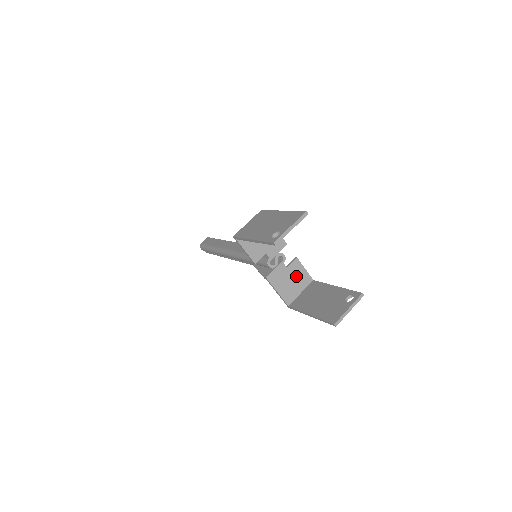
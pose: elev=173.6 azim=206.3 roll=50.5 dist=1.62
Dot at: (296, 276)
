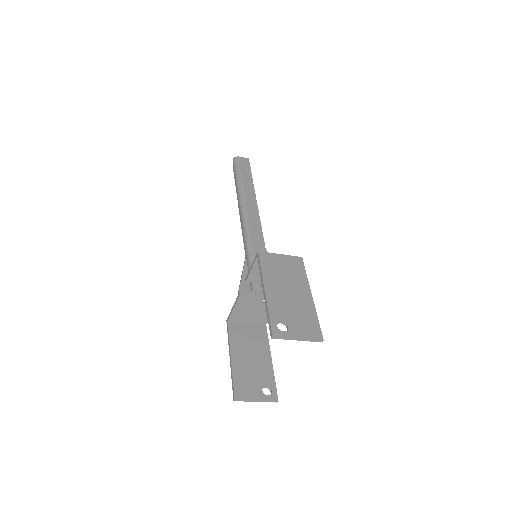
Dot at: (260, 313)
